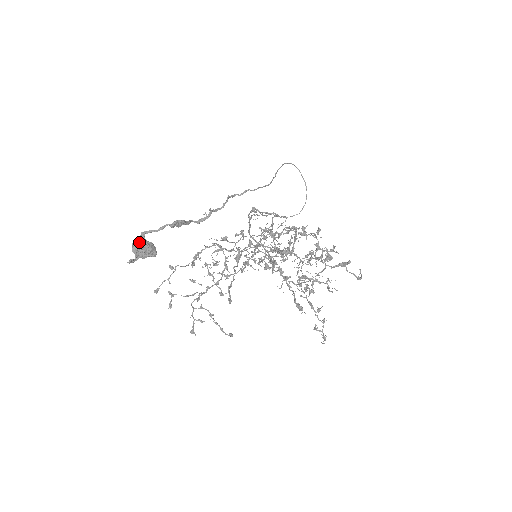
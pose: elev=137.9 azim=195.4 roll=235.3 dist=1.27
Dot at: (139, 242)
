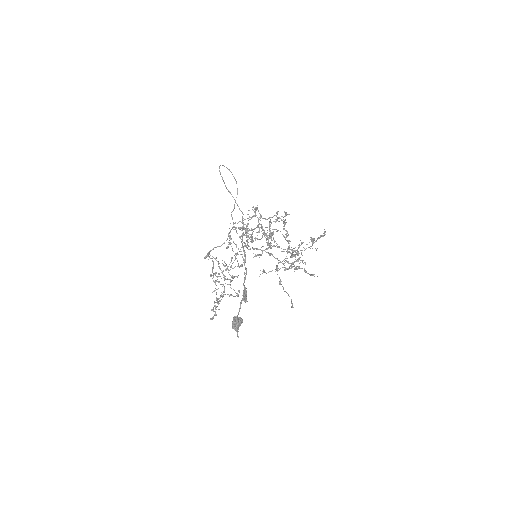
Dot at: (238, 326)
